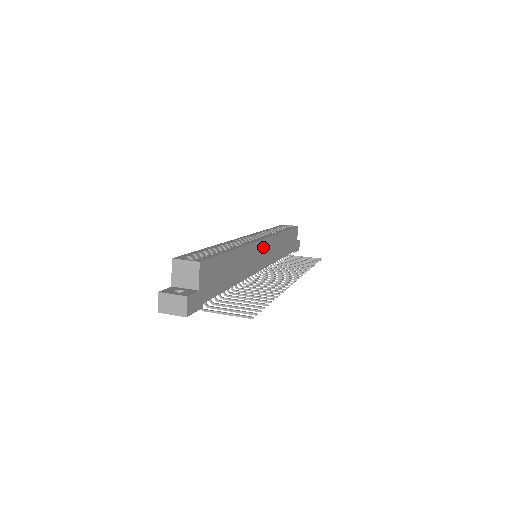
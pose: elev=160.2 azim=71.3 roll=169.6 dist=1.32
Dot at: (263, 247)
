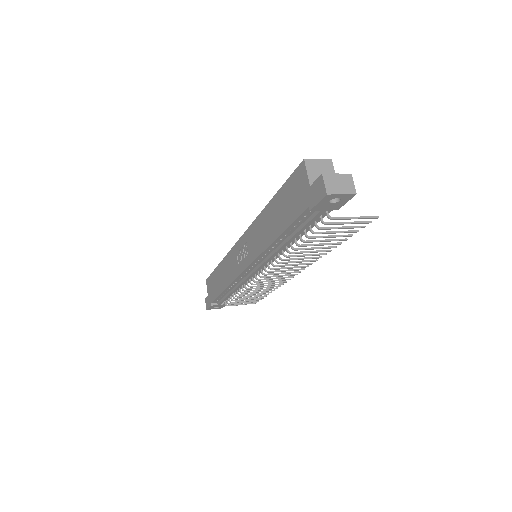
Dot at: occluded
